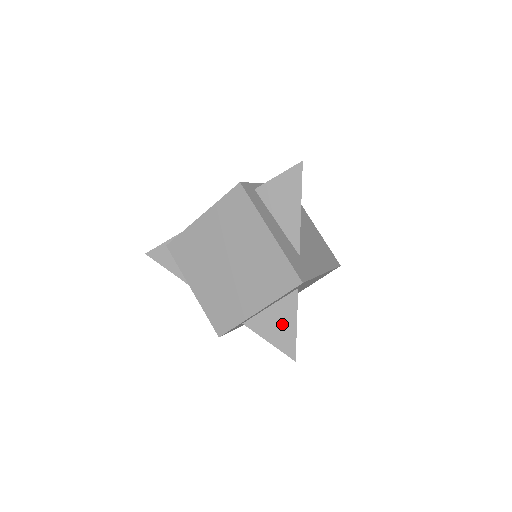
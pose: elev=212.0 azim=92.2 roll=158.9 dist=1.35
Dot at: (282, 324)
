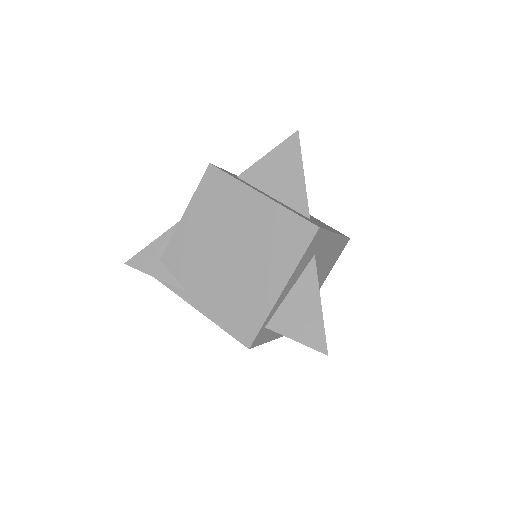
Dot at: occluded
